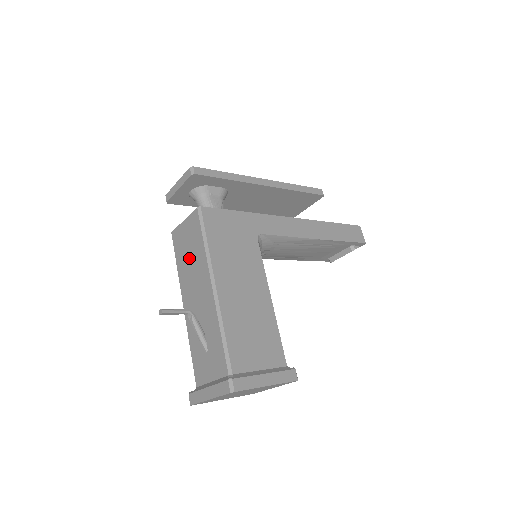
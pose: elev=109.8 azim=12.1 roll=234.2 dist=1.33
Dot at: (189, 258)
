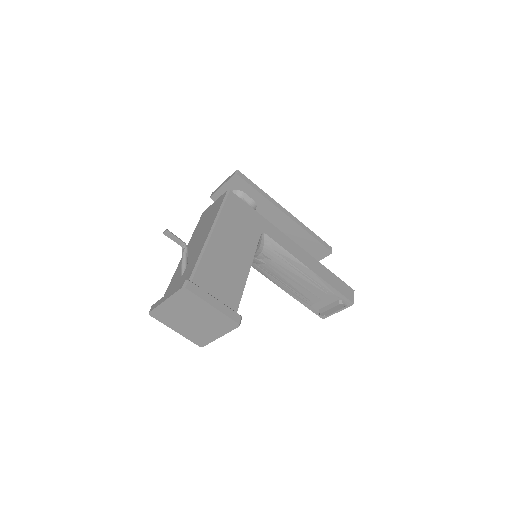
Dot at: (205, 222)
